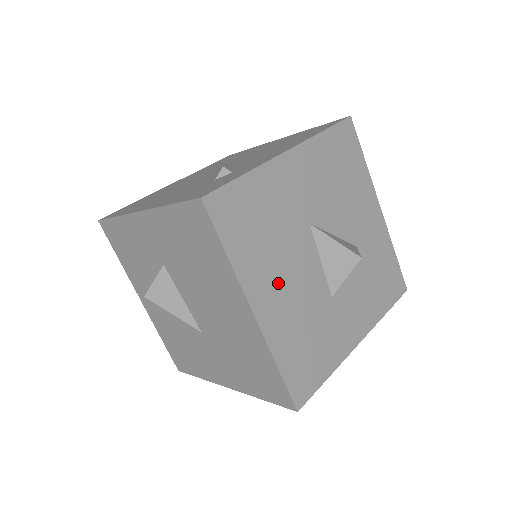
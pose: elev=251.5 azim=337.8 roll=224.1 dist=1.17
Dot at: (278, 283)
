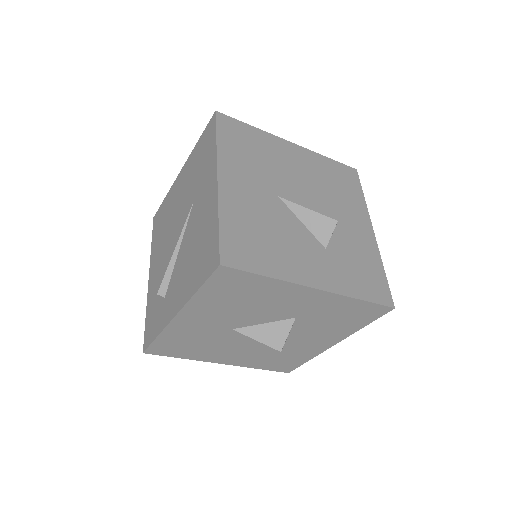
Dot at: (229, 353)
